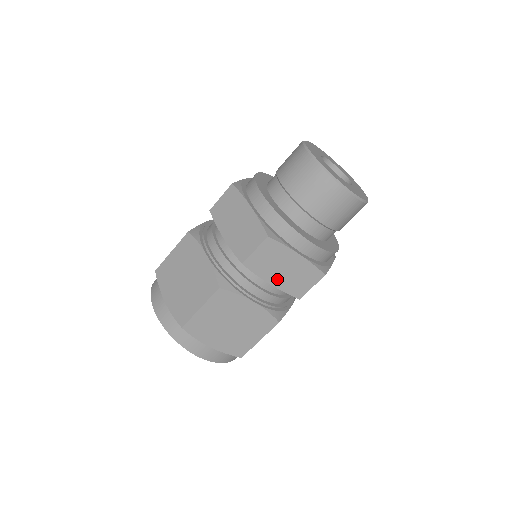
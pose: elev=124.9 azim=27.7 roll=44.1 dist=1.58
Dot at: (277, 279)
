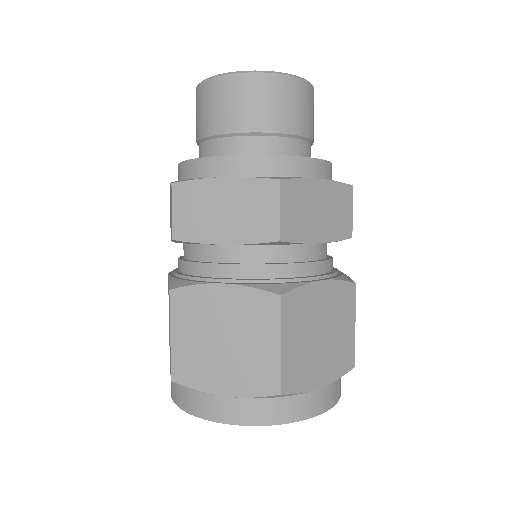
Dot at: (226, 231)
